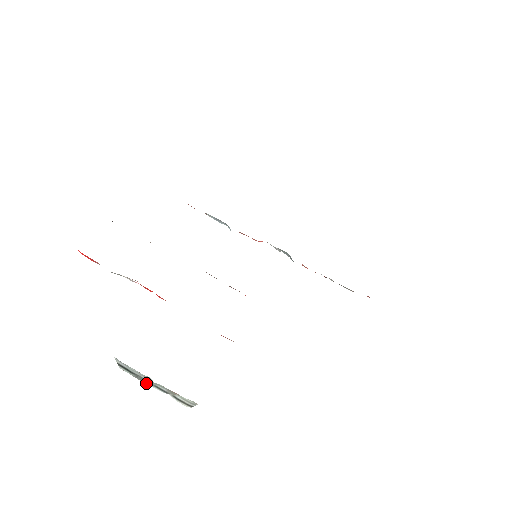
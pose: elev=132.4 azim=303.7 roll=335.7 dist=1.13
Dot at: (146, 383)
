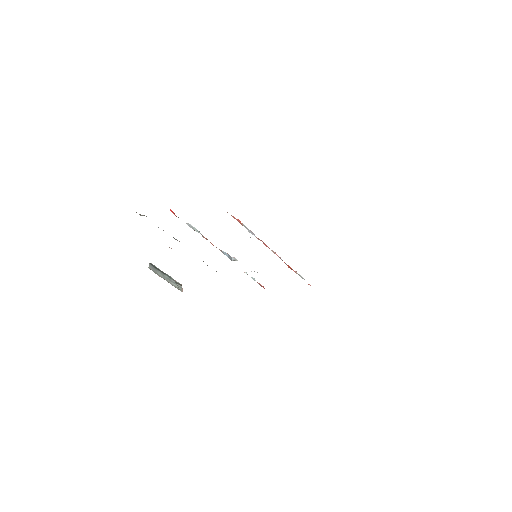
Dot at: (162, 272)
